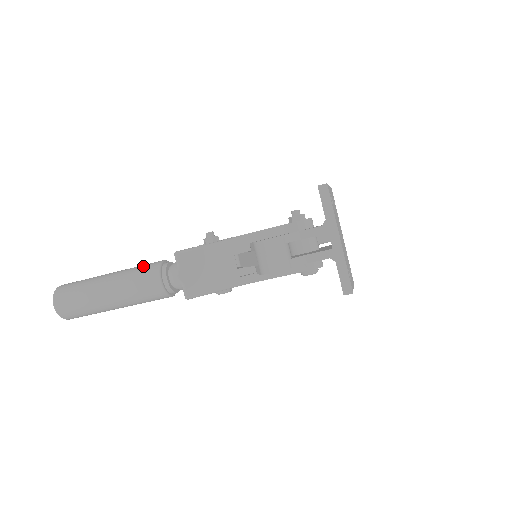
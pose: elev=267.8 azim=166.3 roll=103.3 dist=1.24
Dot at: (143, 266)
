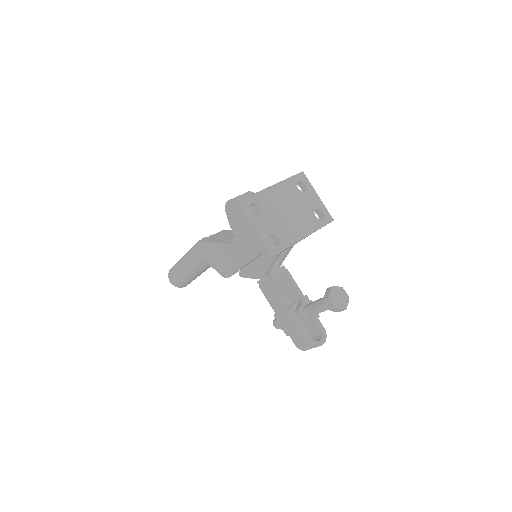
Dot at: occluded
